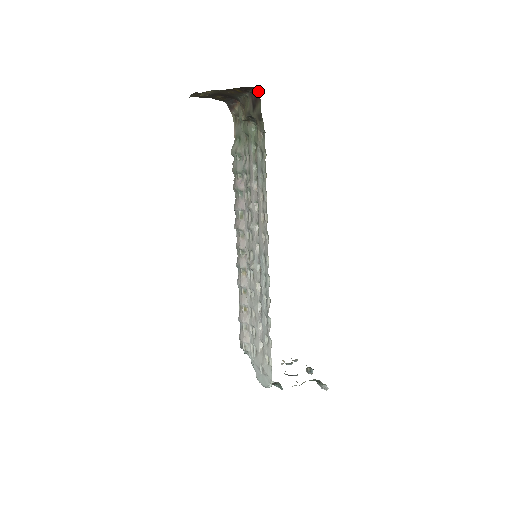
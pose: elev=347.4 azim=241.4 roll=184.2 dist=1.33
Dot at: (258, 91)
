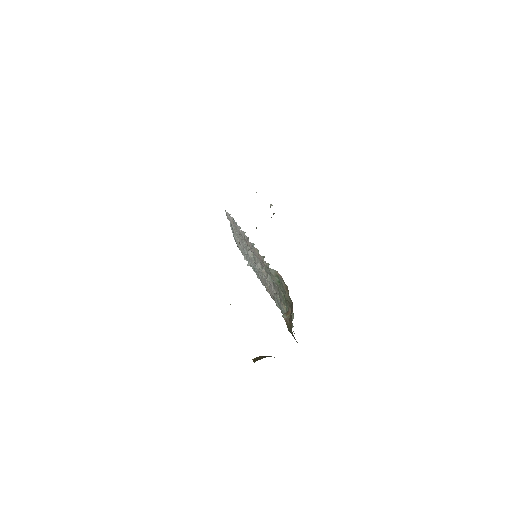
Dot at: occluded
